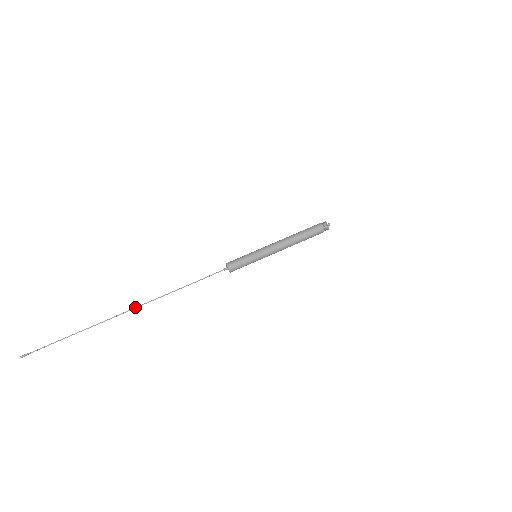
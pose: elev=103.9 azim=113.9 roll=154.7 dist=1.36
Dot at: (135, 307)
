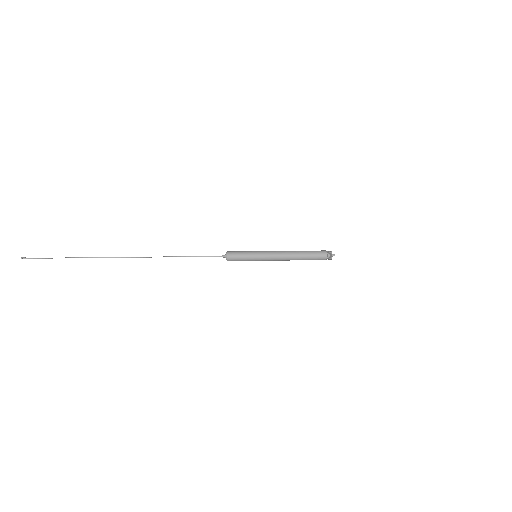
Dot at: (133, 257)
